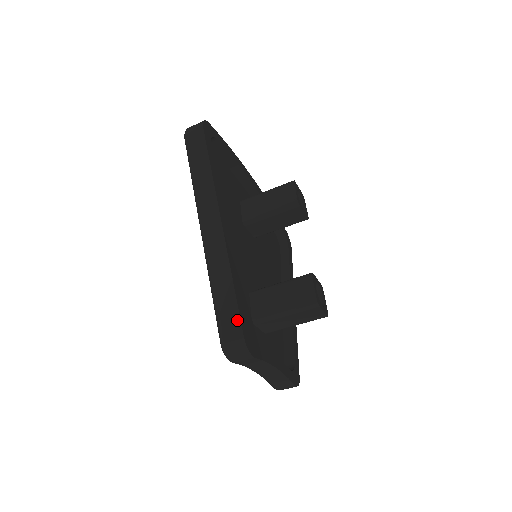
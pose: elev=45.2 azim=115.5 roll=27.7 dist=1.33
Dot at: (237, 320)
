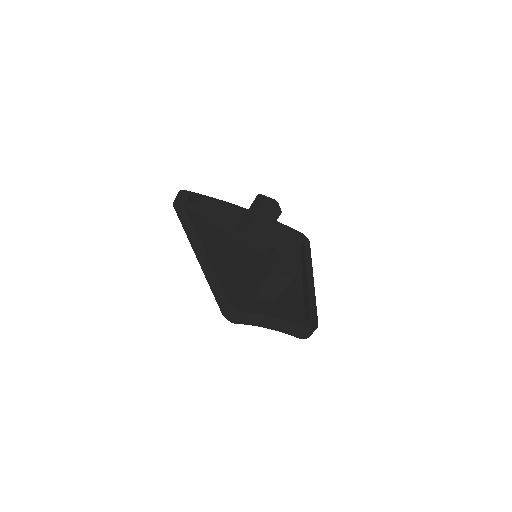
Dot at: (223, 294)
